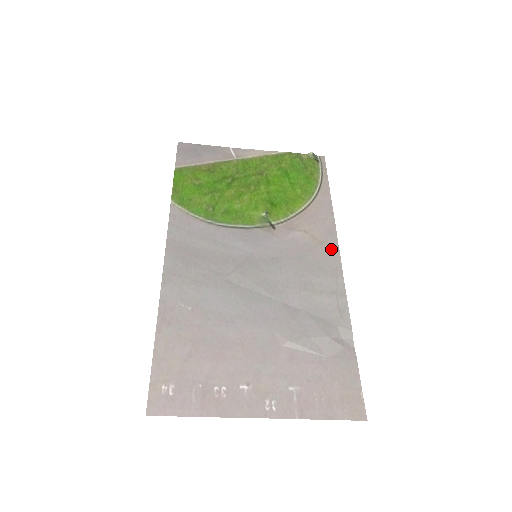
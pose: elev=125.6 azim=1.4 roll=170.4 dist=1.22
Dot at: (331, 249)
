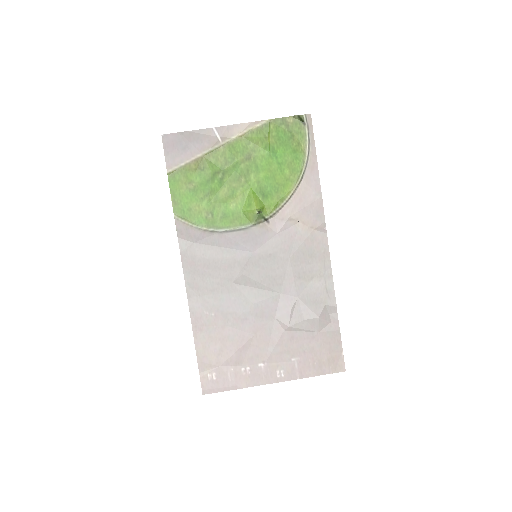
Dot at: (319, 233)
